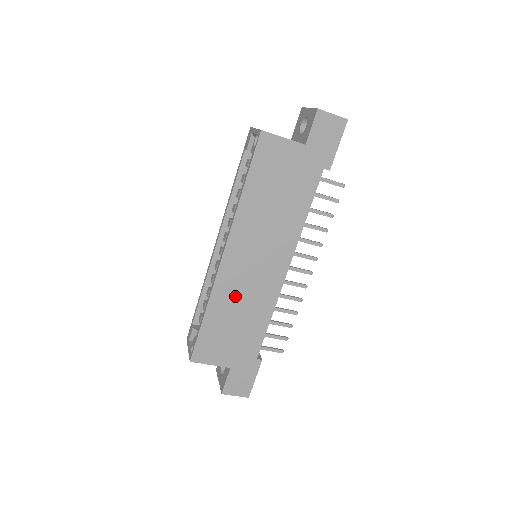
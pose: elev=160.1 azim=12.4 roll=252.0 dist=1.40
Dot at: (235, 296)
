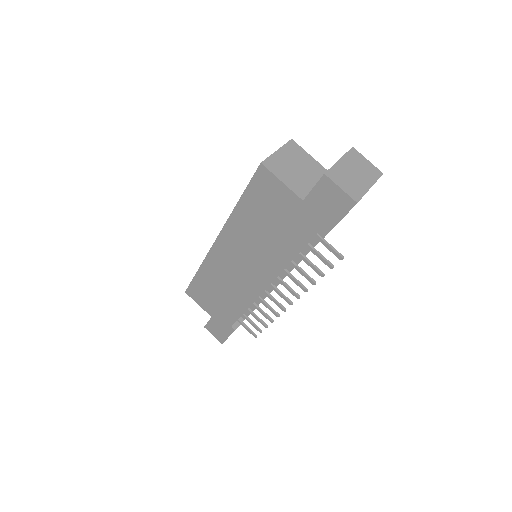
Dot at: (221, 276)
